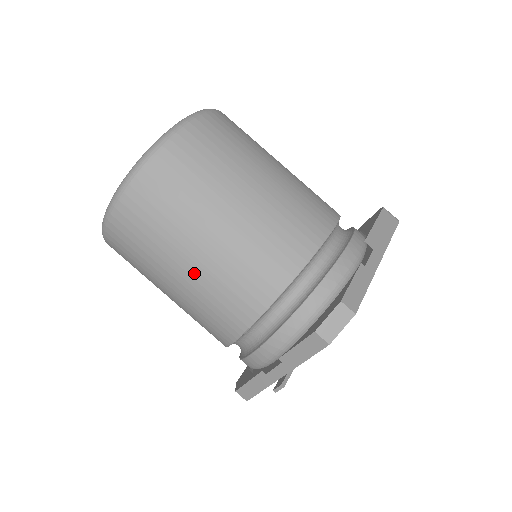
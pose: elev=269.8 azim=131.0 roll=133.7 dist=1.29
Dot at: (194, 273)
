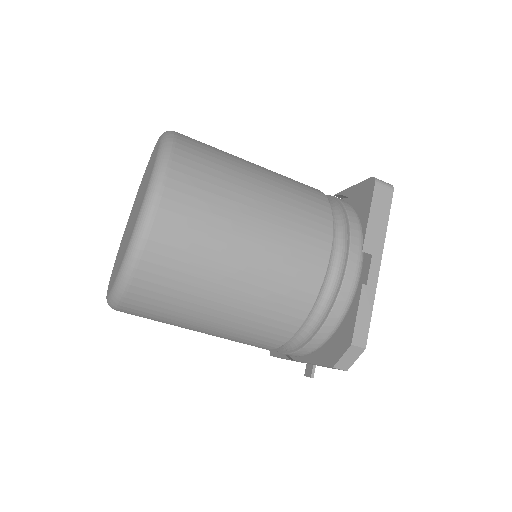
Dot at: (213, 332)
